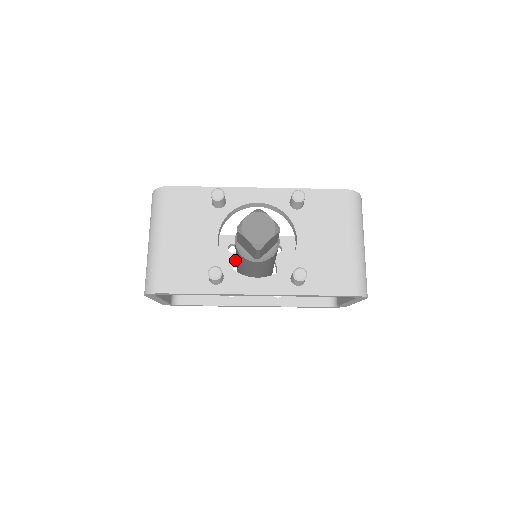
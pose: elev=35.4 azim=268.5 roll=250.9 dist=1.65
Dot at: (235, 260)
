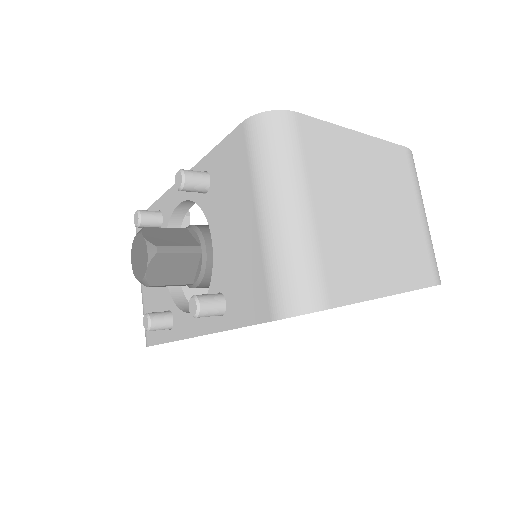
Dot at: occluded
